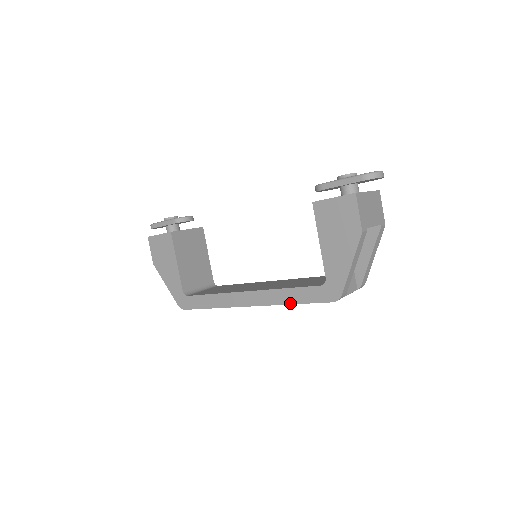
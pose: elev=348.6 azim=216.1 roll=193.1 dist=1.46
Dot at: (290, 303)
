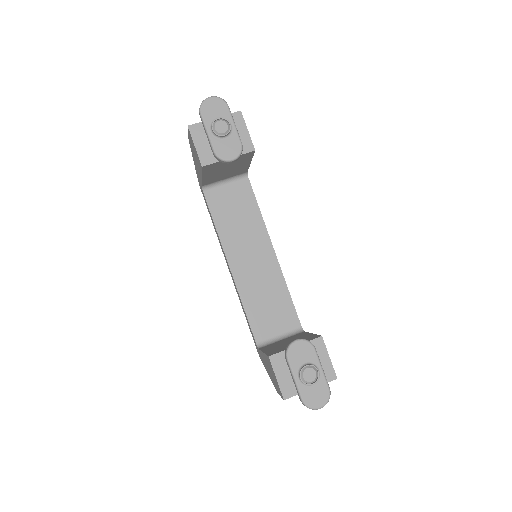
Dot at: (243, 311)
